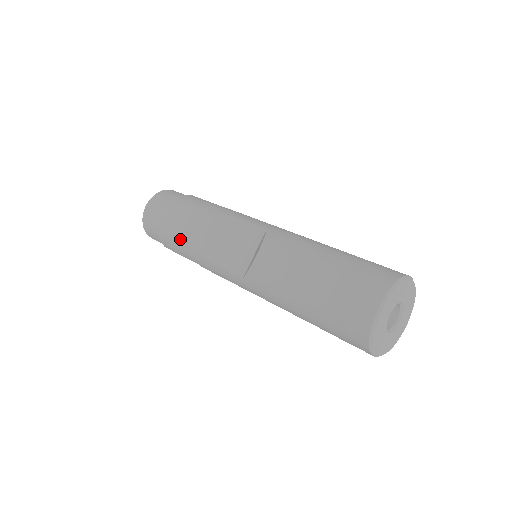
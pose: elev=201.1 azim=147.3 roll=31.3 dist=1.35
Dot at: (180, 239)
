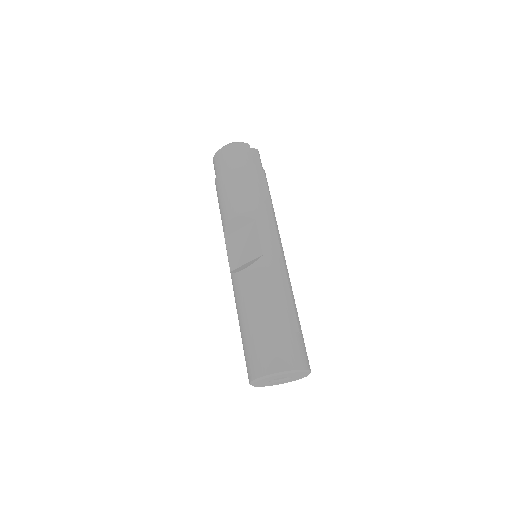
Dot at: (220, 202)
